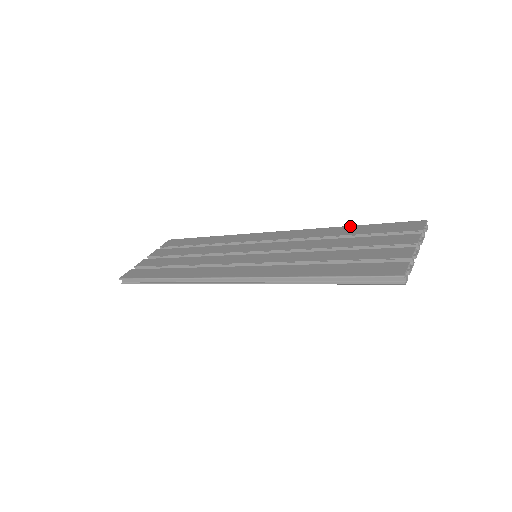
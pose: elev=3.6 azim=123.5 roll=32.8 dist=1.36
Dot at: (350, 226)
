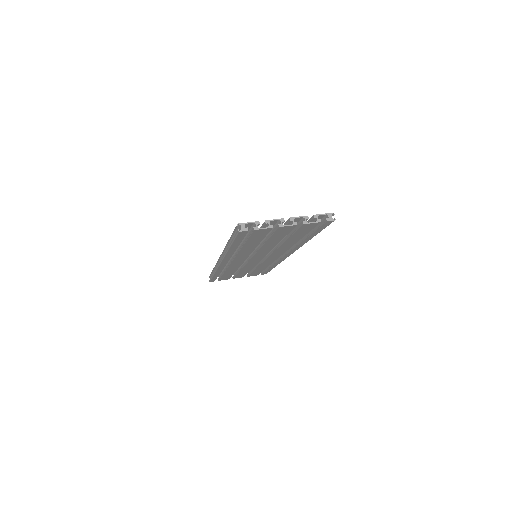
Dot at: occluded
